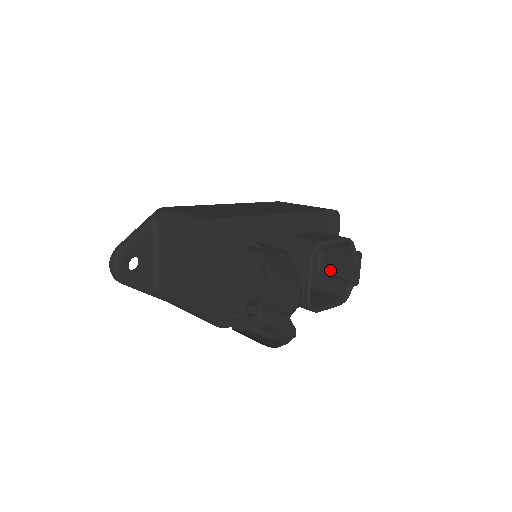
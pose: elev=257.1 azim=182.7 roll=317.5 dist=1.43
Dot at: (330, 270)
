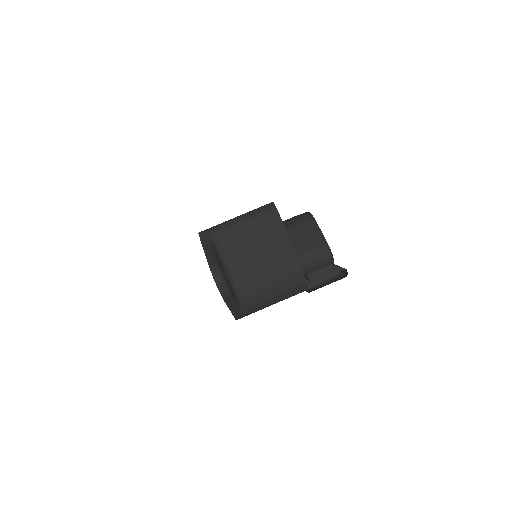
Dot at: occluded
